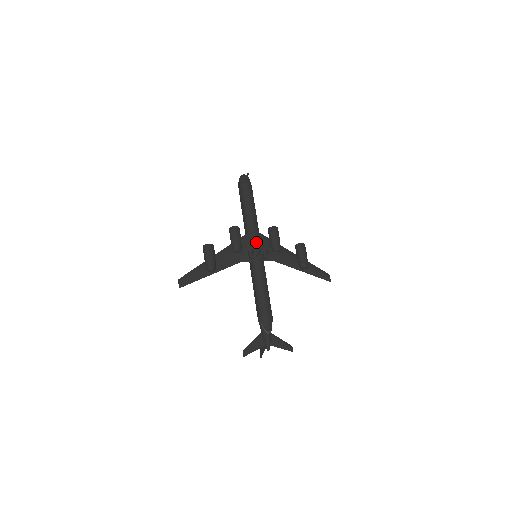
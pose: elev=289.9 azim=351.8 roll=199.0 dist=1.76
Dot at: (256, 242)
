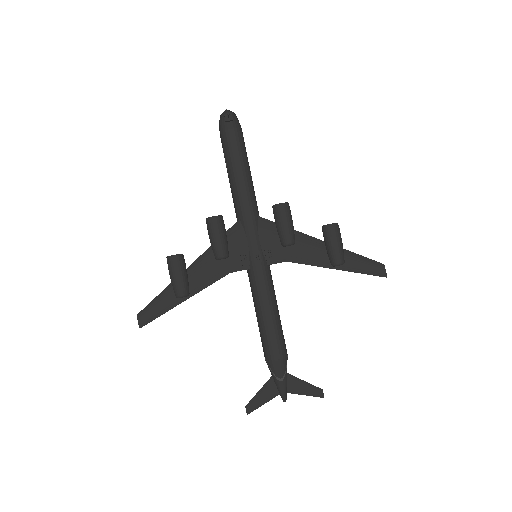
Dot at: (252, 236)
